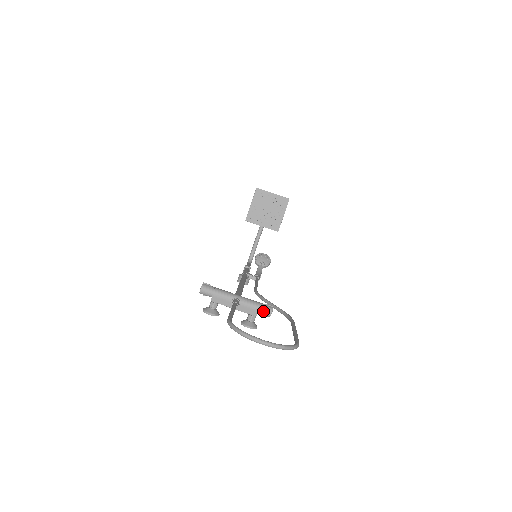
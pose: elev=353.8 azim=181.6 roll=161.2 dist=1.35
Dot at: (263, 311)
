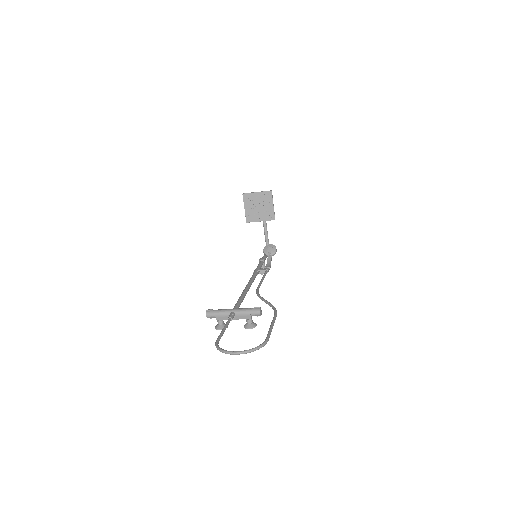
Dot at: (254, 314)
